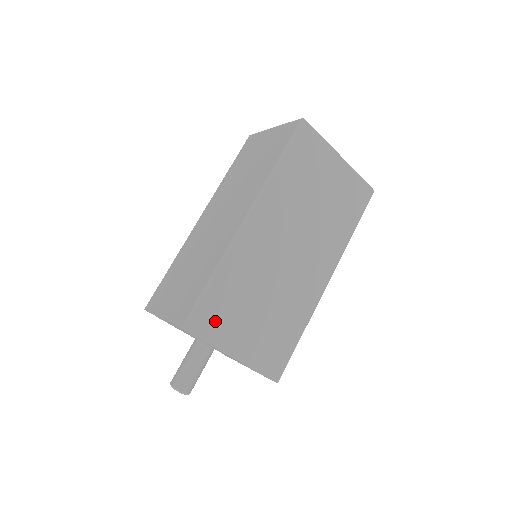
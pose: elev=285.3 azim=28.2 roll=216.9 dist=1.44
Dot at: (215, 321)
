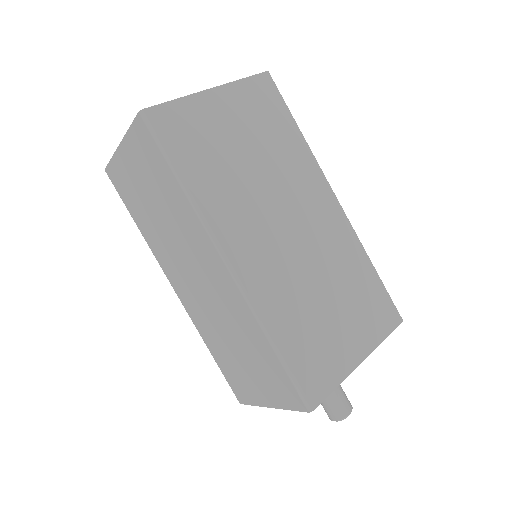
Dot at: (319, 367)
